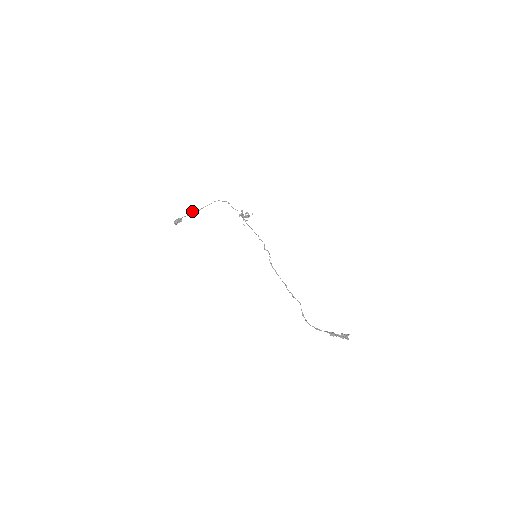
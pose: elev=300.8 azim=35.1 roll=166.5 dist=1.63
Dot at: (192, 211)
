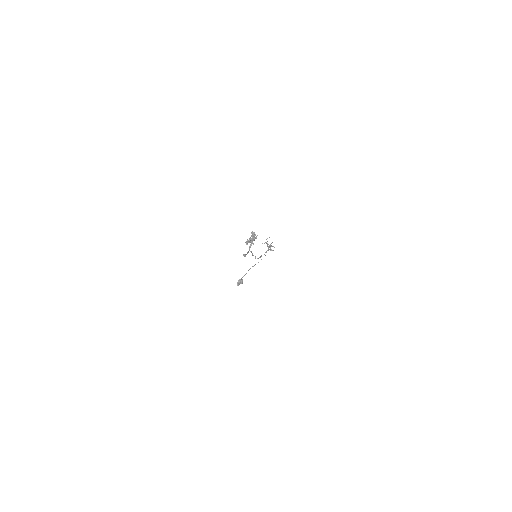
Dot at: (249, 269)
